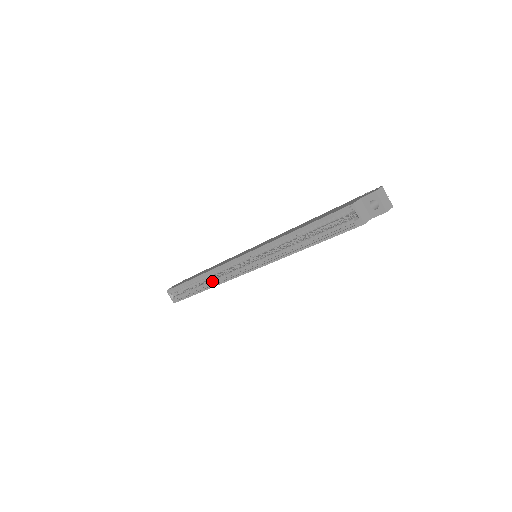
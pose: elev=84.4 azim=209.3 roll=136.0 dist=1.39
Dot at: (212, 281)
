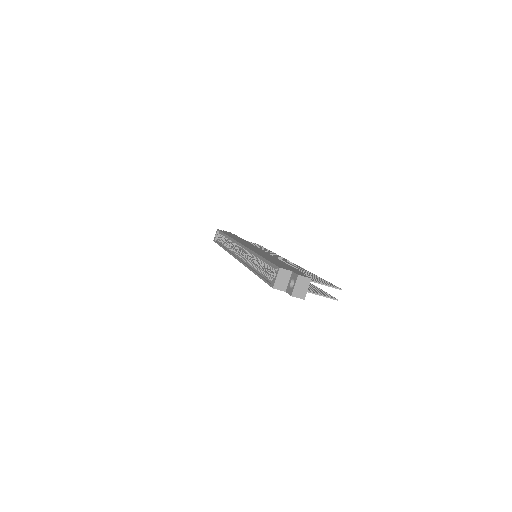
Dot at: occluded
